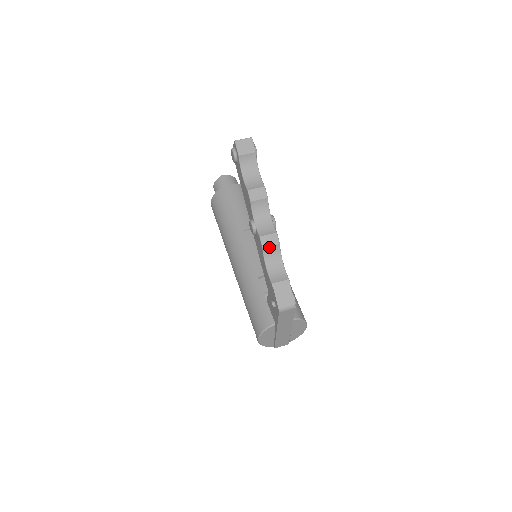
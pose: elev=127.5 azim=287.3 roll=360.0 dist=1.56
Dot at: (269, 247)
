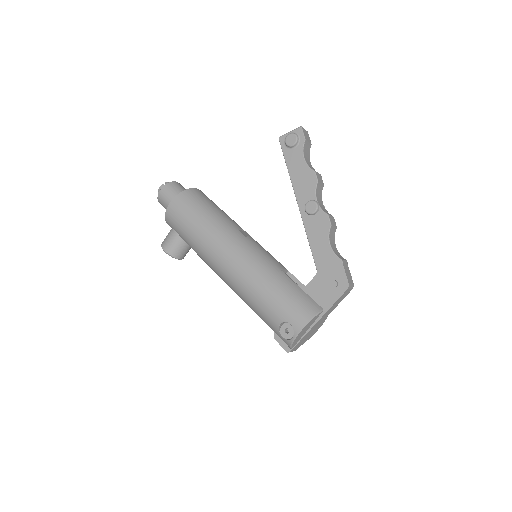
Dot at: (333, 227)
